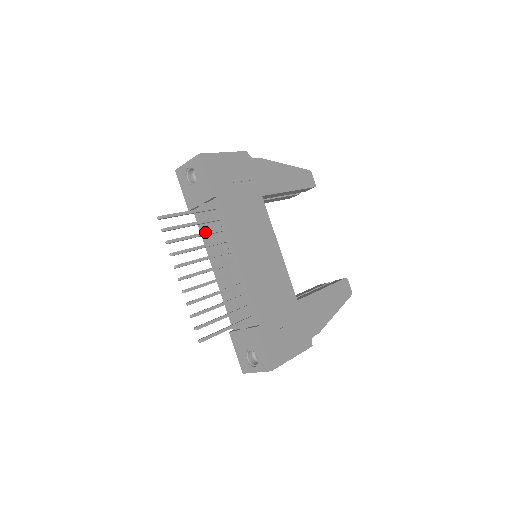
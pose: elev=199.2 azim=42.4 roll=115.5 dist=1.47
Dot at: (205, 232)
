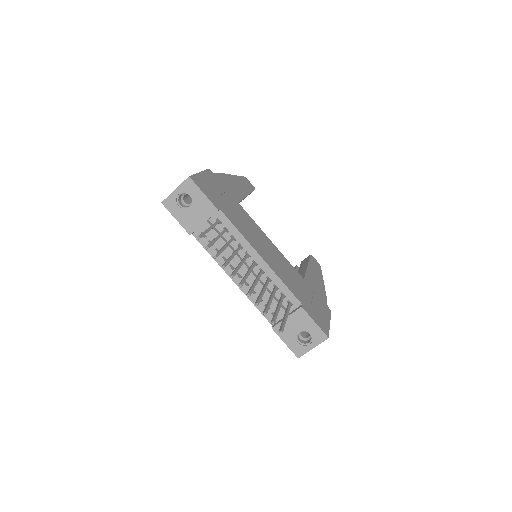
Dot at: (228, 242)
